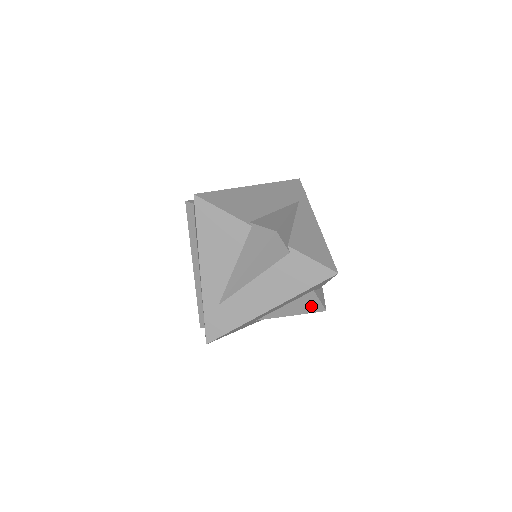
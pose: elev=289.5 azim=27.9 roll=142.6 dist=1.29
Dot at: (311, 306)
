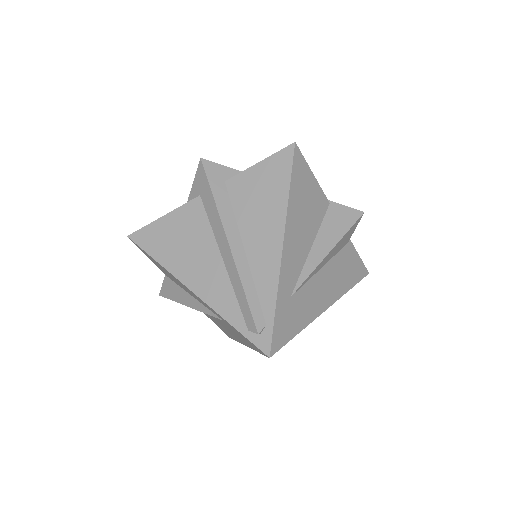
Dot at: occluded
